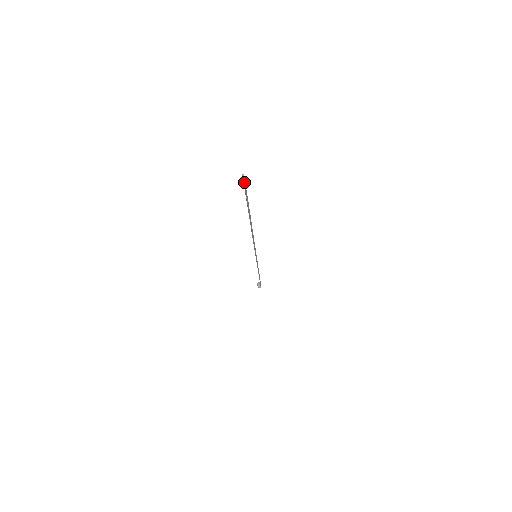
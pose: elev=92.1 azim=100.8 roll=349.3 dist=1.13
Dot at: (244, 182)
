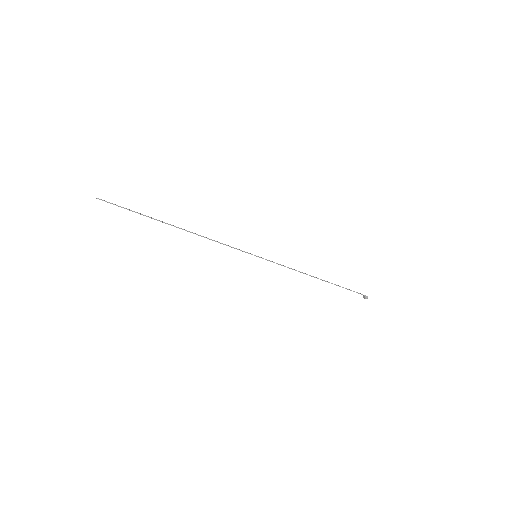
Dot at: occluded
